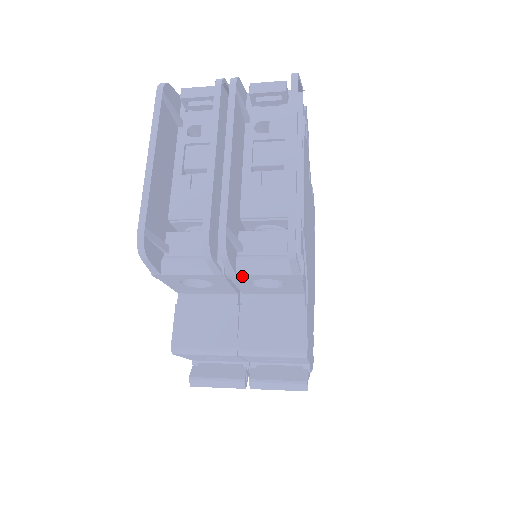
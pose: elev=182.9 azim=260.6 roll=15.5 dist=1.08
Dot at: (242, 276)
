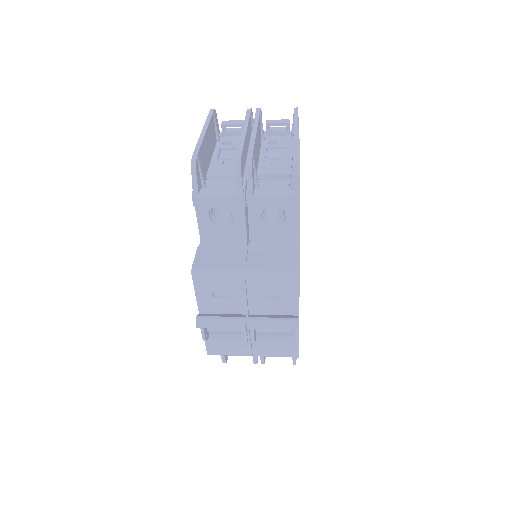
Dot at: (257, 200)
